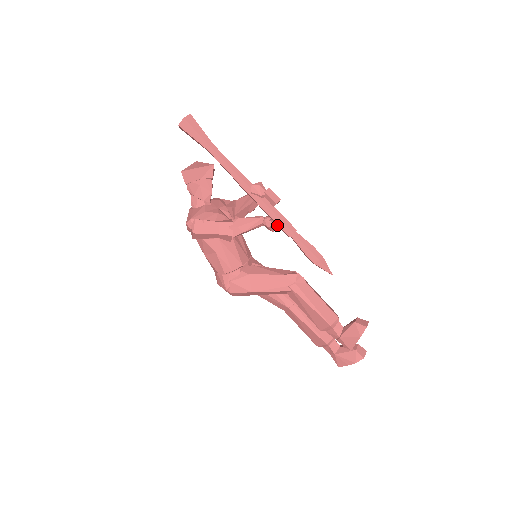
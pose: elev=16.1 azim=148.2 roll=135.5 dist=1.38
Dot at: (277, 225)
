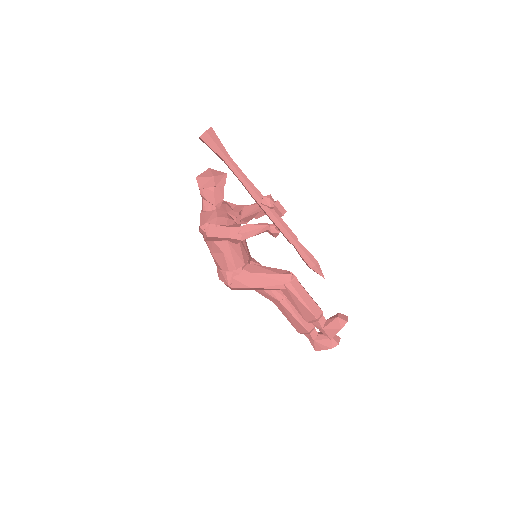
Dot at: occluded
